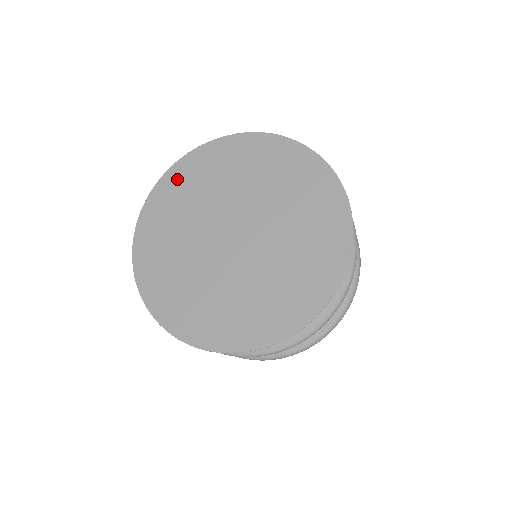
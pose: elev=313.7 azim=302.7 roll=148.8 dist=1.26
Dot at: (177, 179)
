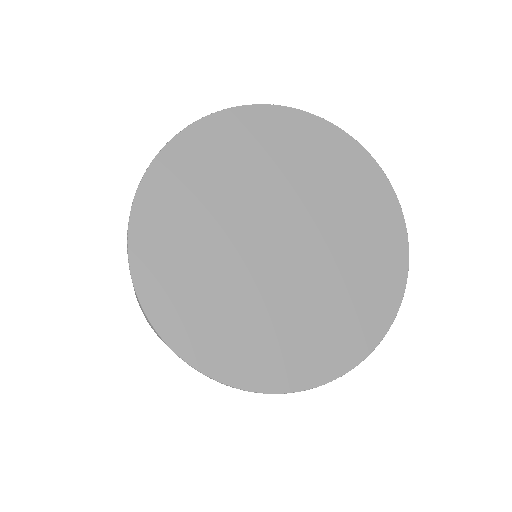
Dot at: (241, 127)
